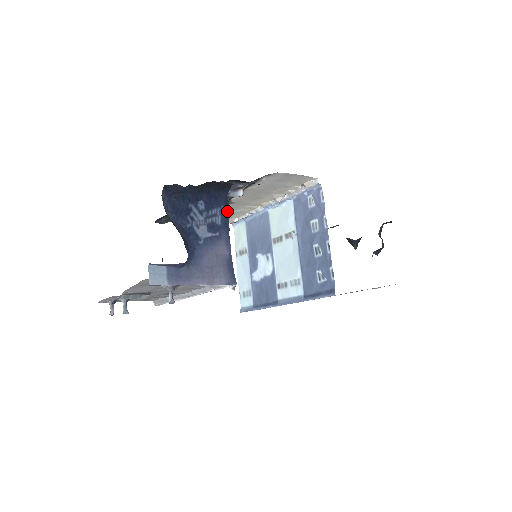
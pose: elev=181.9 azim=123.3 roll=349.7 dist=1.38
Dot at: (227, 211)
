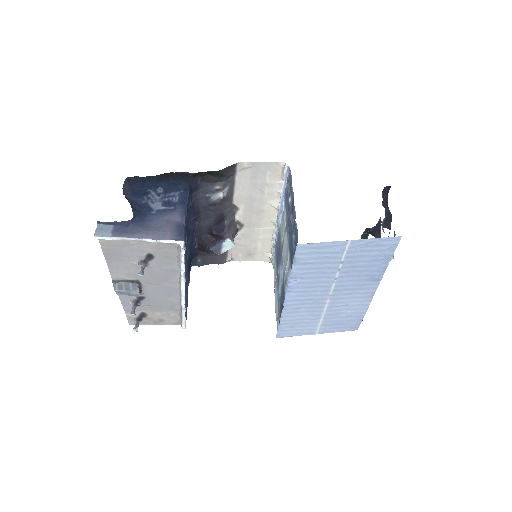
Dot at: (187, 194)
